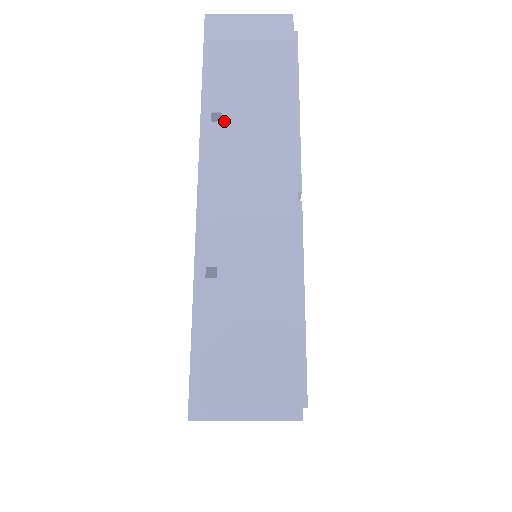
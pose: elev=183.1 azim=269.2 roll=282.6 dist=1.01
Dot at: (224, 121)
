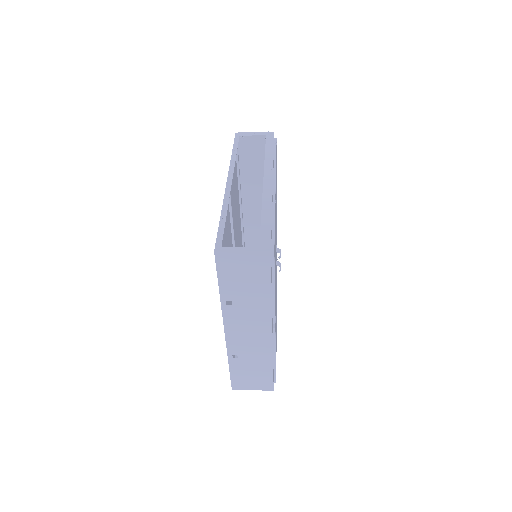
Dot at: (234, 305)
